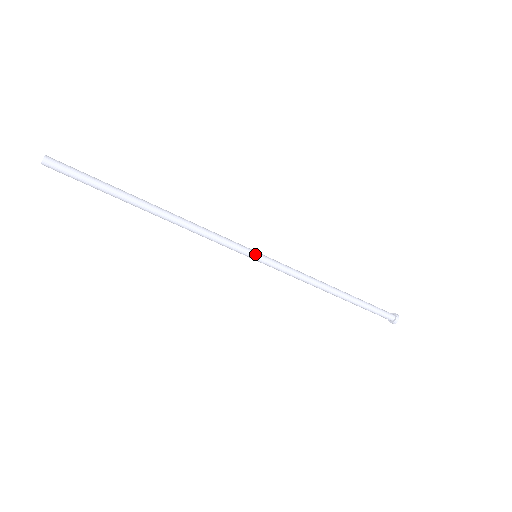
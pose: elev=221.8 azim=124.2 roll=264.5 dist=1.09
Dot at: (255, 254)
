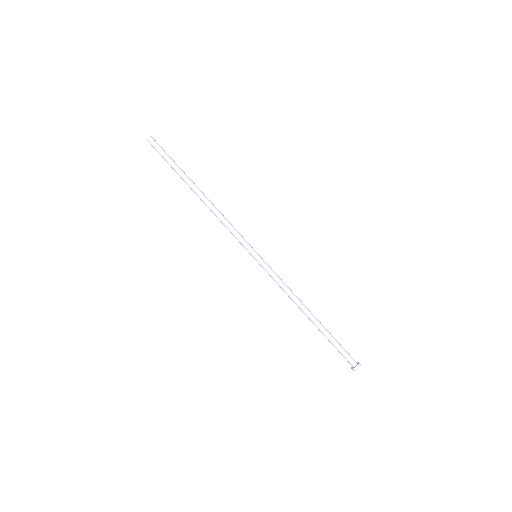
Dot at: (256, 252)
